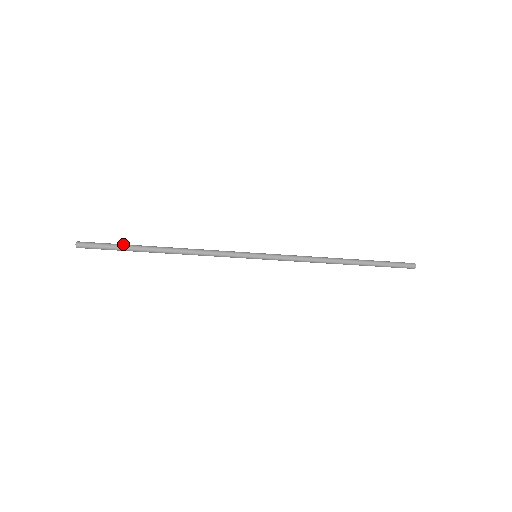
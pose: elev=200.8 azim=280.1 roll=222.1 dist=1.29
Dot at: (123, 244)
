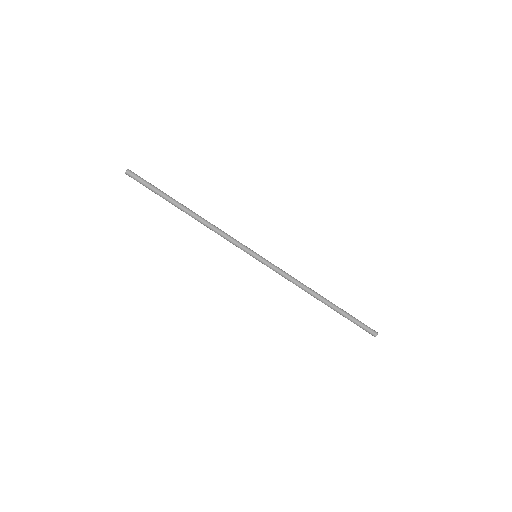
Dot at: (161, 191)
